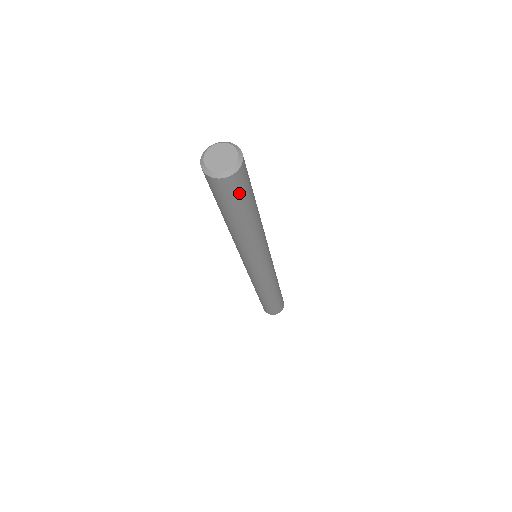
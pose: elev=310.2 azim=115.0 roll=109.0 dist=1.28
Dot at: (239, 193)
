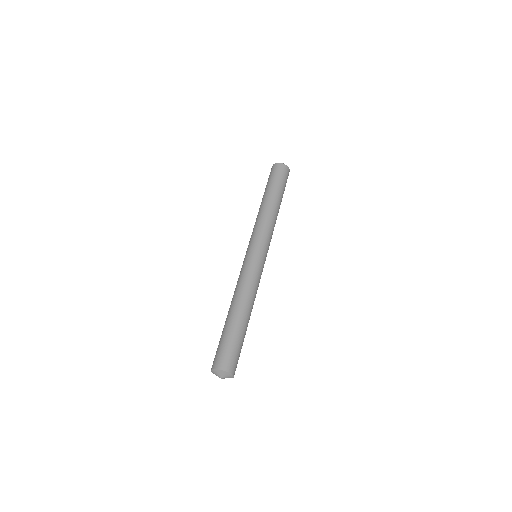
Dot at: (282, 176)
